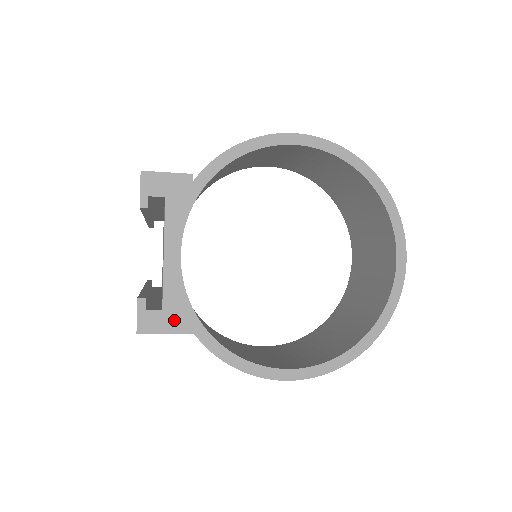
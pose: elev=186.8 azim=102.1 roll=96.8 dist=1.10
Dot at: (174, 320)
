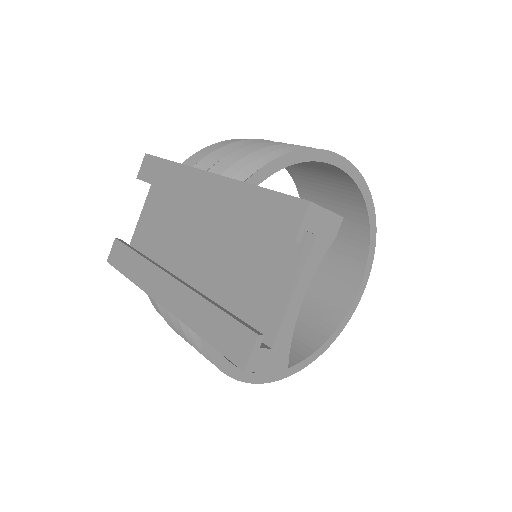
Dot at: (276, 360)
